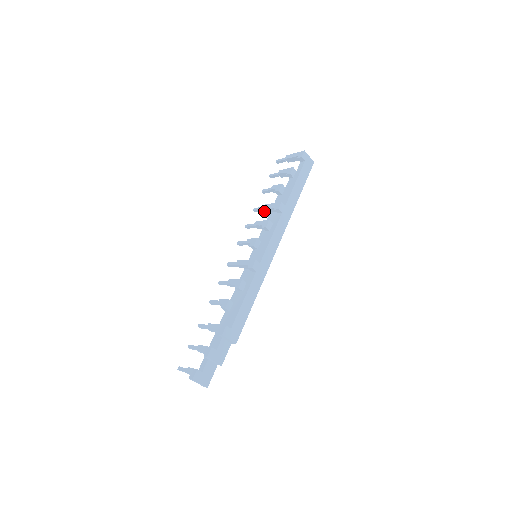
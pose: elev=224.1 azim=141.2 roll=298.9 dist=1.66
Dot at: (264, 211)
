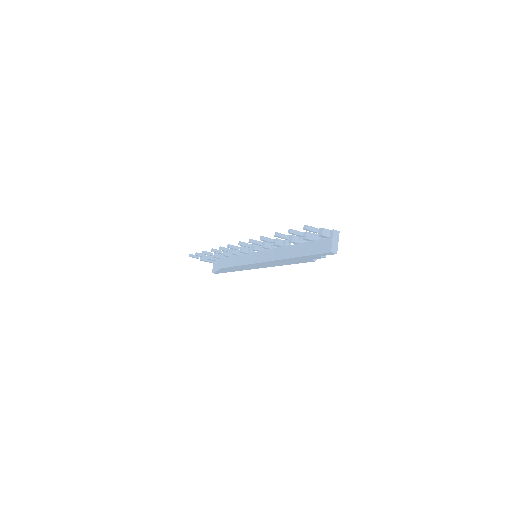
Dot at: (224, 253)
